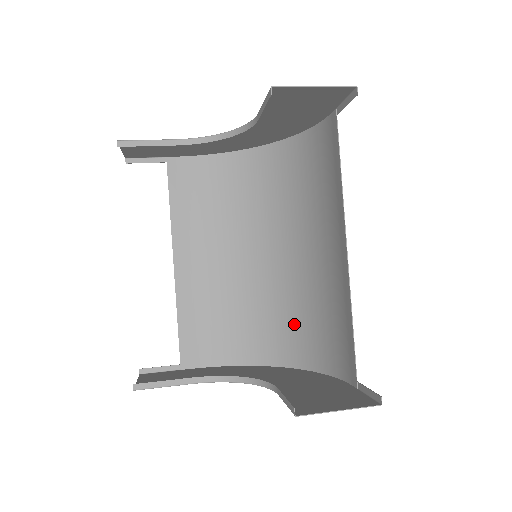
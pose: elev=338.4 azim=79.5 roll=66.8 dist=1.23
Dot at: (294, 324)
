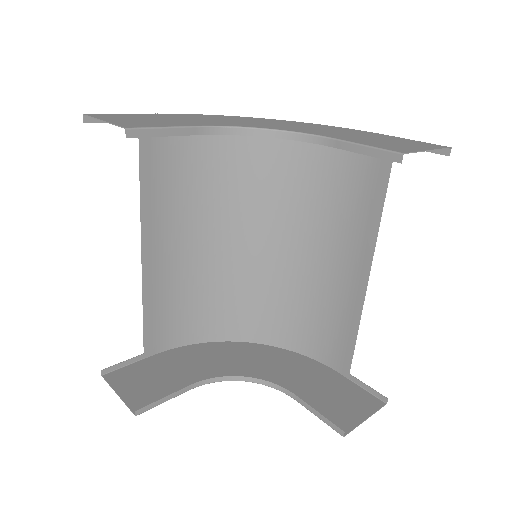
Dot at: (270, 309)
